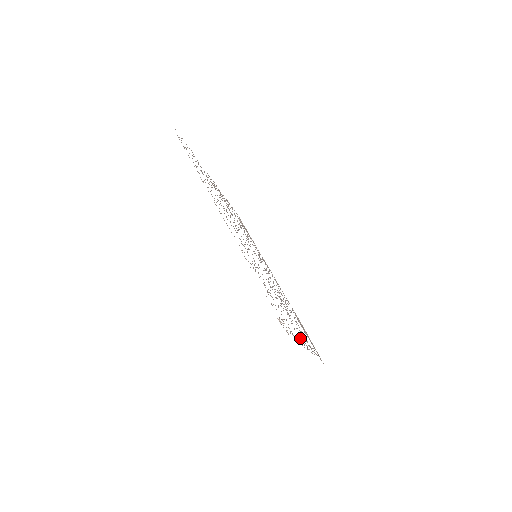
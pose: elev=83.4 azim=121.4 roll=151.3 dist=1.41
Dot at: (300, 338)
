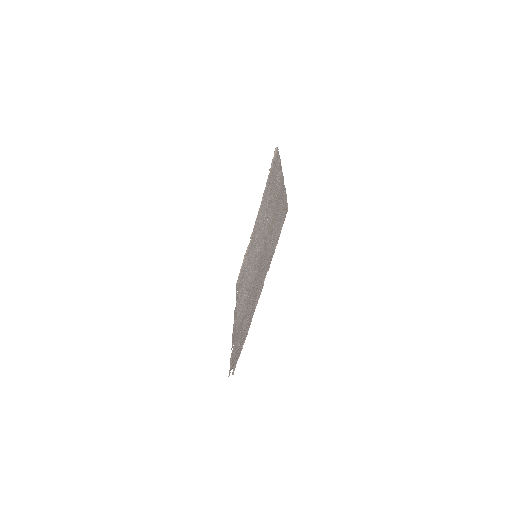
Dot at: (234, 336)
